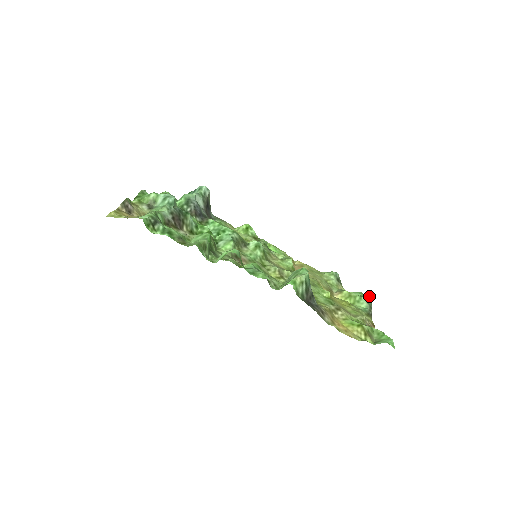
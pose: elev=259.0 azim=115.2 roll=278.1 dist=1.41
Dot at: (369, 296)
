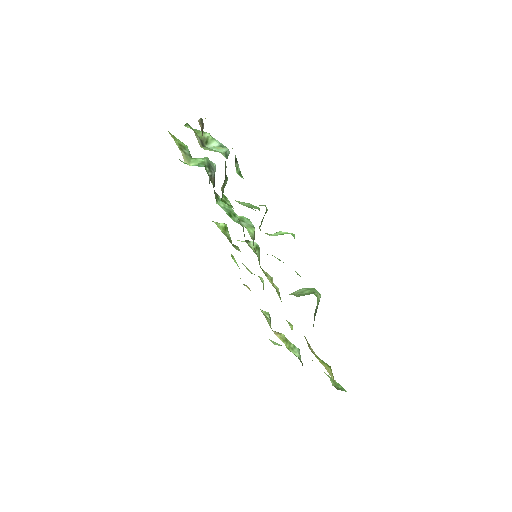
Dot at: occluded
